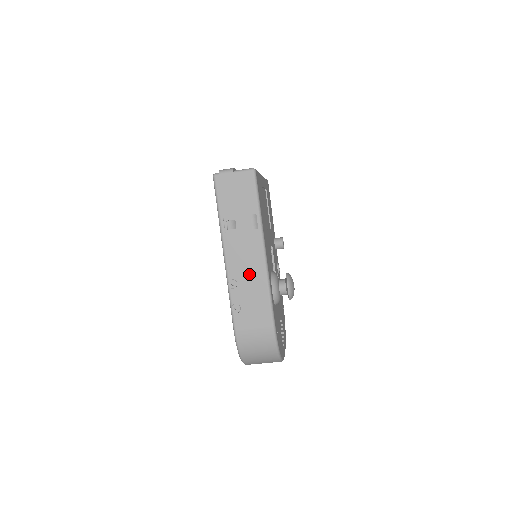
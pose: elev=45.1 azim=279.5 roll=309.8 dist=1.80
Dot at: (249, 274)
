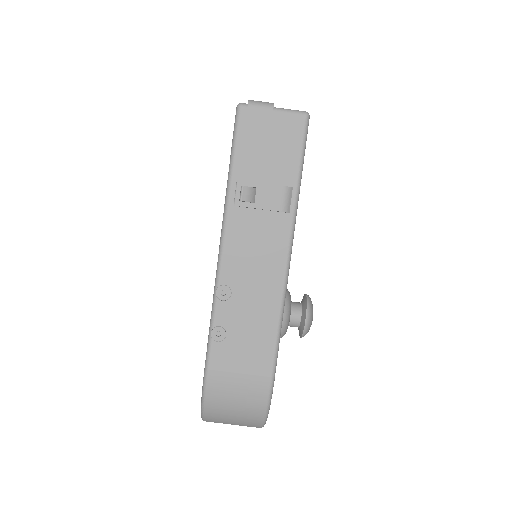
Dot at: (255, 283)
